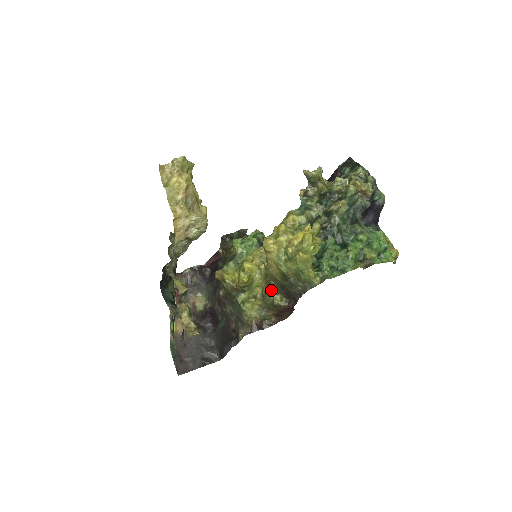
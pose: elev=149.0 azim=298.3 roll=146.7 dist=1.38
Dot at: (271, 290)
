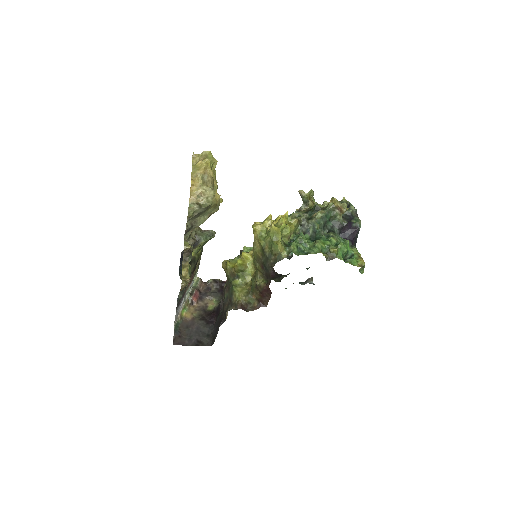
Dot at: (257, 275)
